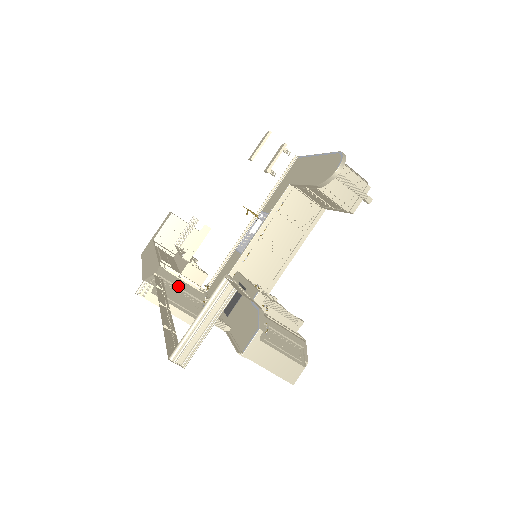
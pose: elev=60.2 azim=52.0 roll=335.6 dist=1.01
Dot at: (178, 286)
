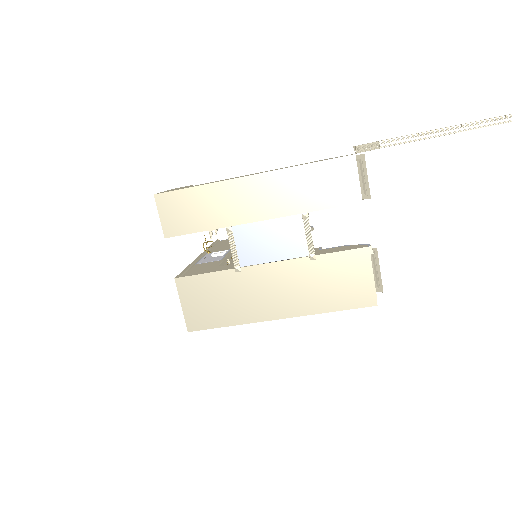
Dot at: occluded
